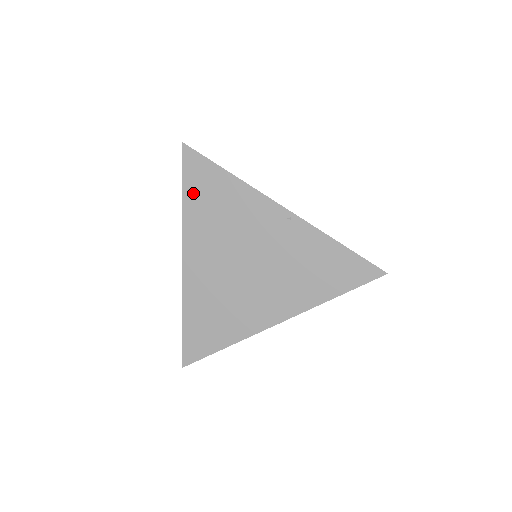
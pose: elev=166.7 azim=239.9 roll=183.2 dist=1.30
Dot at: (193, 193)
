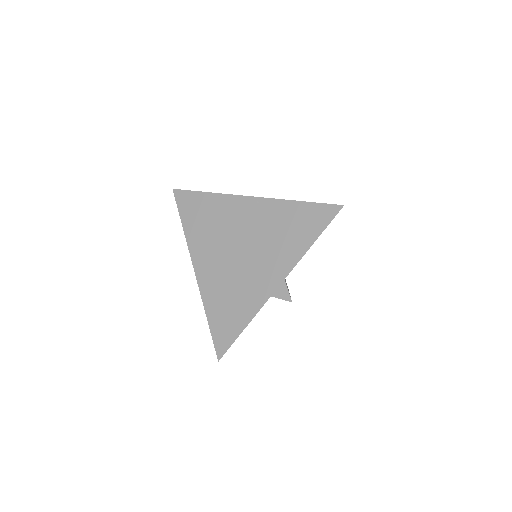
Dot at: (188, 218)
